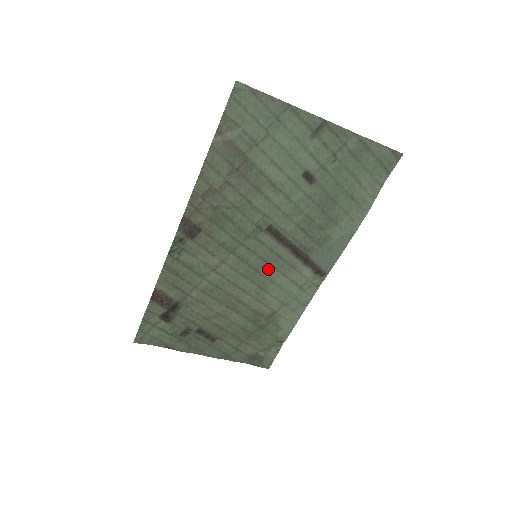
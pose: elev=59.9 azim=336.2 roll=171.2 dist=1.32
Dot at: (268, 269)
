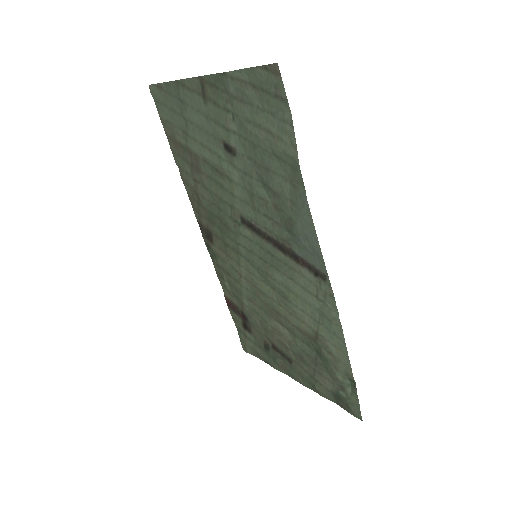
Dot at: (275, 272)
